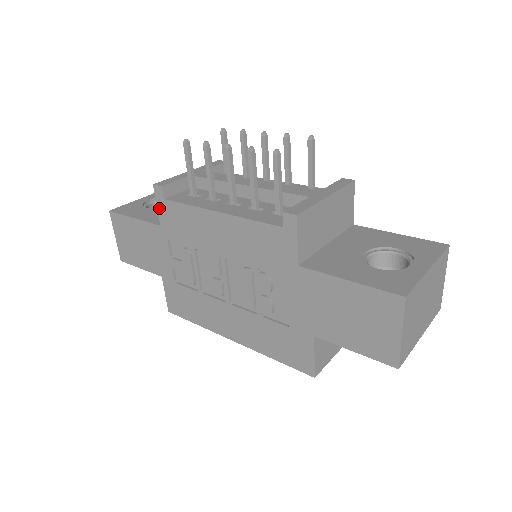
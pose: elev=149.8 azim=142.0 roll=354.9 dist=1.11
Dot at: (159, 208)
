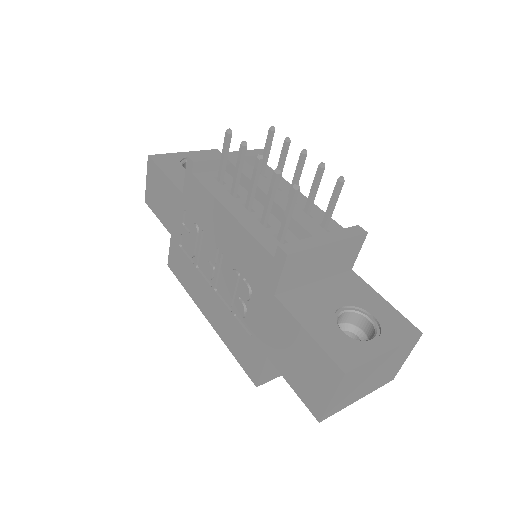
Dot at: (186, 178)
